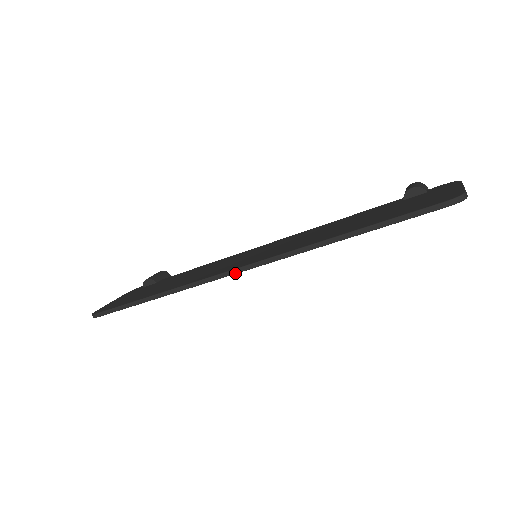
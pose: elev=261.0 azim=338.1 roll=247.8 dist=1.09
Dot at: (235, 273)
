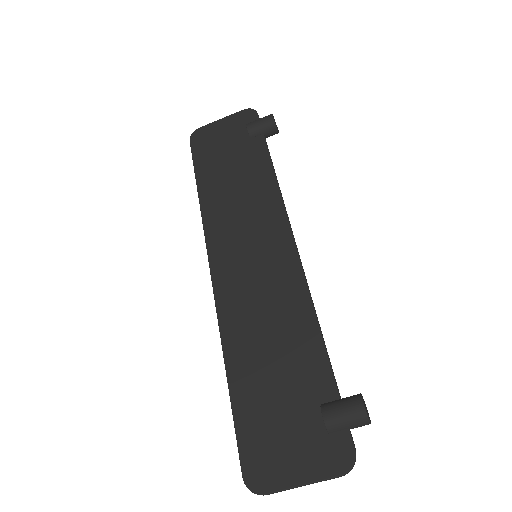
Dot at: (211, 269)
